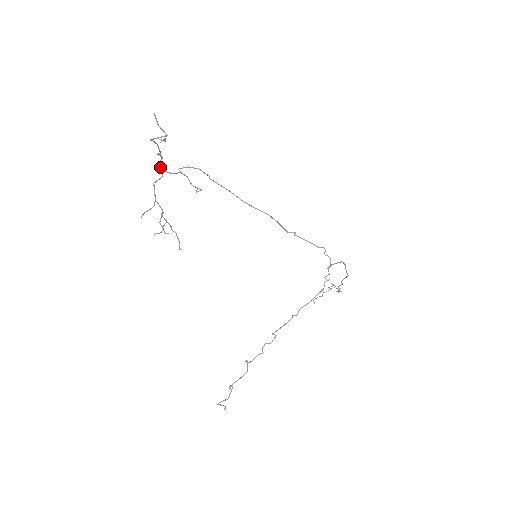
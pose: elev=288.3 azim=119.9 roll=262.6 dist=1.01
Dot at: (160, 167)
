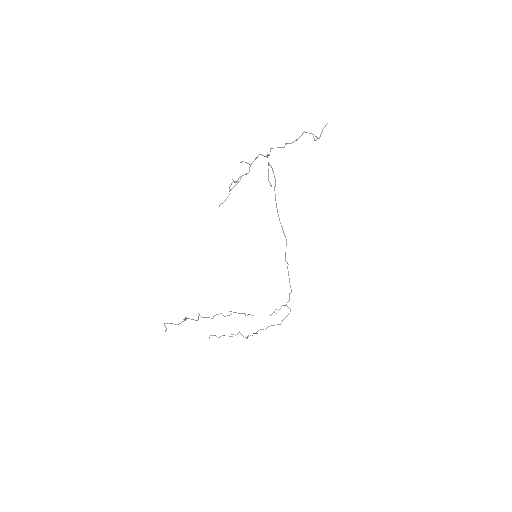
Dot at: (270, 151)
